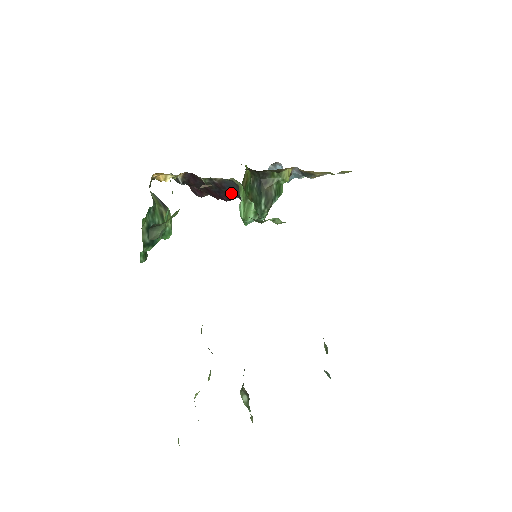
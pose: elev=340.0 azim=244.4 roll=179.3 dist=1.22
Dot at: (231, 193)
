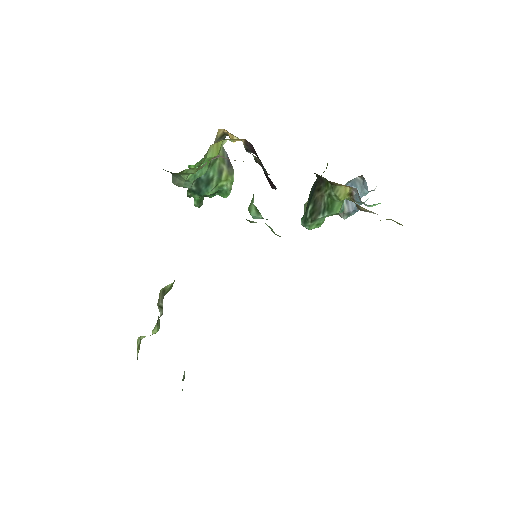
Dot at: (271, 181)
